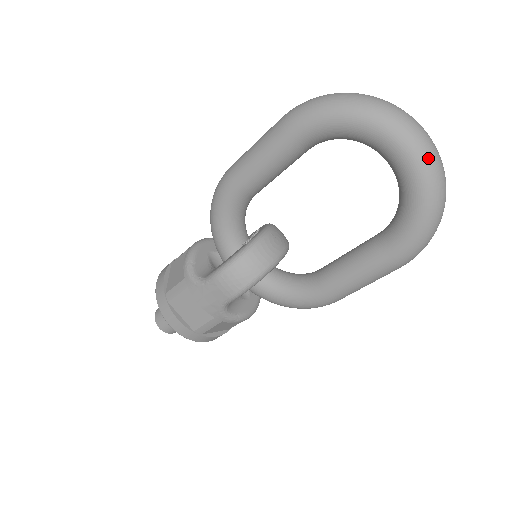
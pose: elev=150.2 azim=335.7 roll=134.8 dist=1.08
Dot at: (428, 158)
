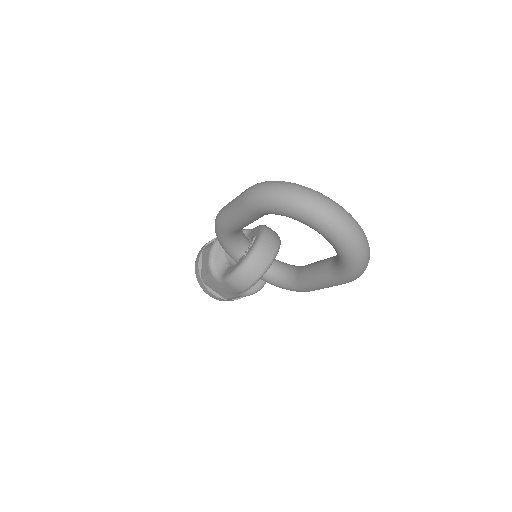
Dot at: (345, 238)
